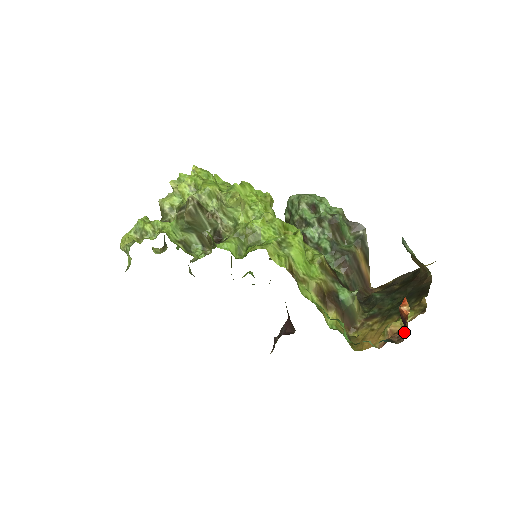
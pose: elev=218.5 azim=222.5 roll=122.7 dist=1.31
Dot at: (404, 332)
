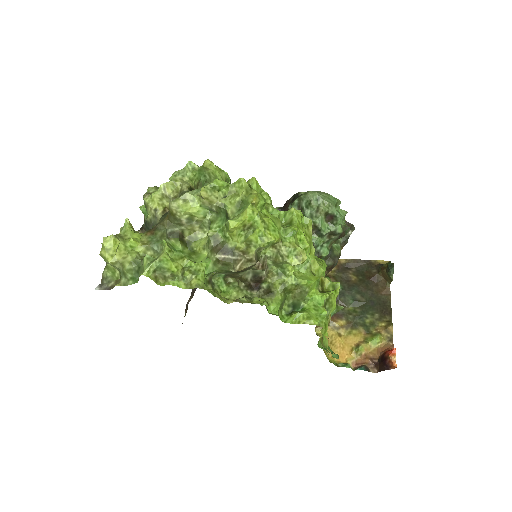
Dot at: (376, 361)
